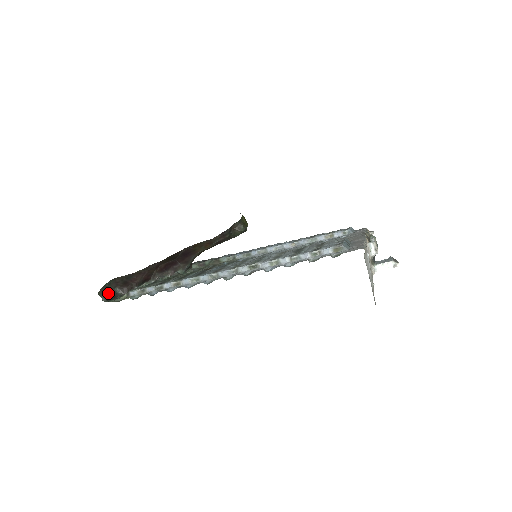
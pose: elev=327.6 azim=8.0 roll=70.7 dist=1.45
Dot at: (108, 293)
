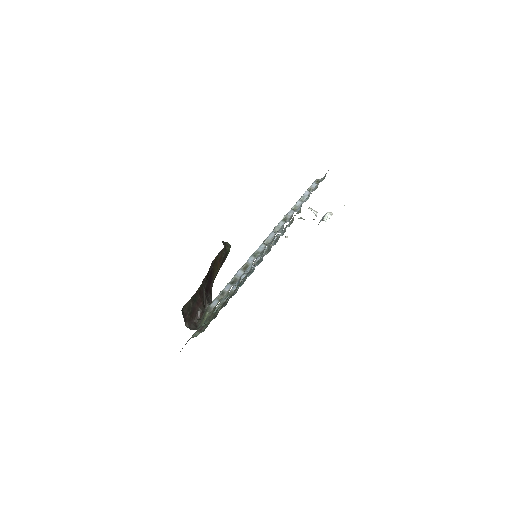
Dot at: occluded
